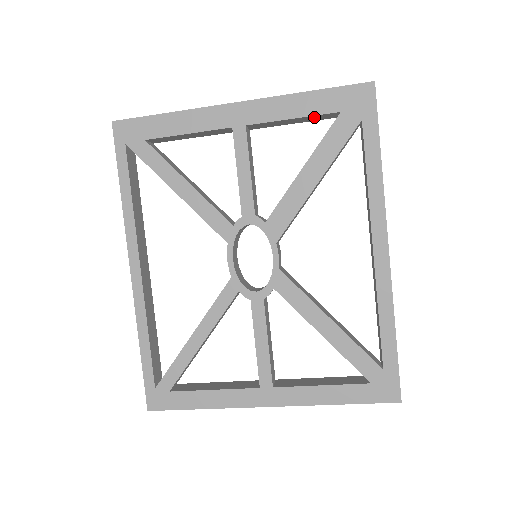
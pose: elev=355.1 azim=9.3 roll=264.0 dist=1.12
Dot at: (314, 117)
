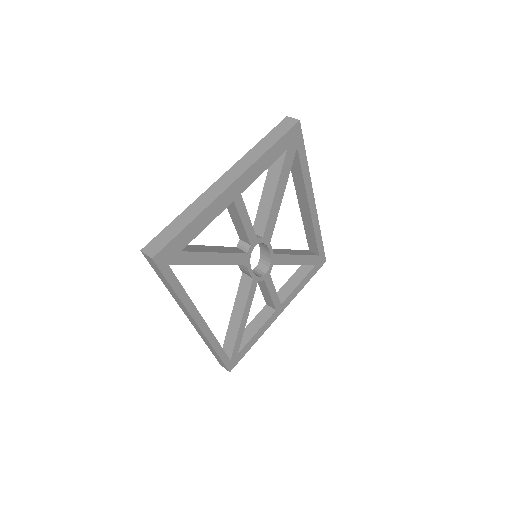
Dot at: occluded
